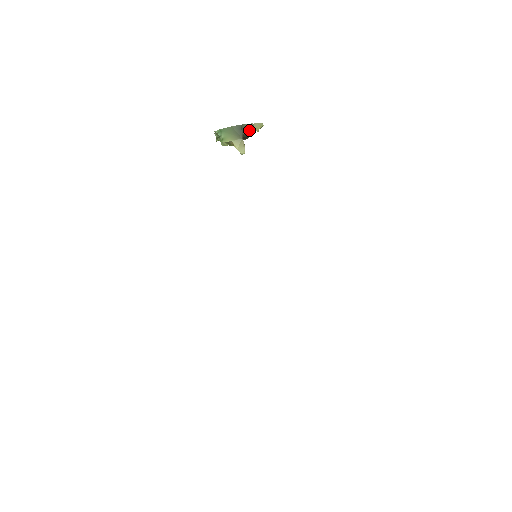
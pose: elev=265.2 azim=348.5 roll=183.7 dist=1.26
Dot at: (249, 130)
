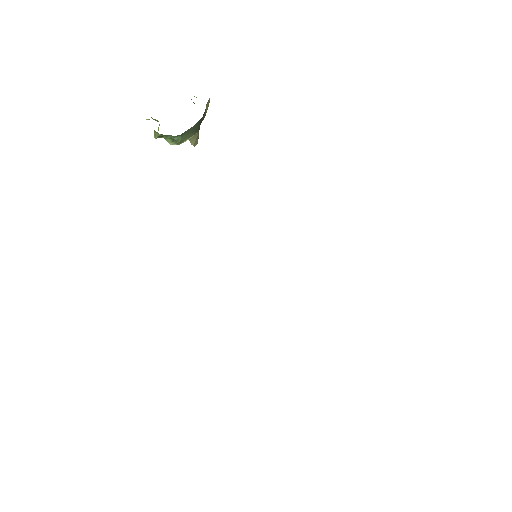
Dot at: (203, 117)
